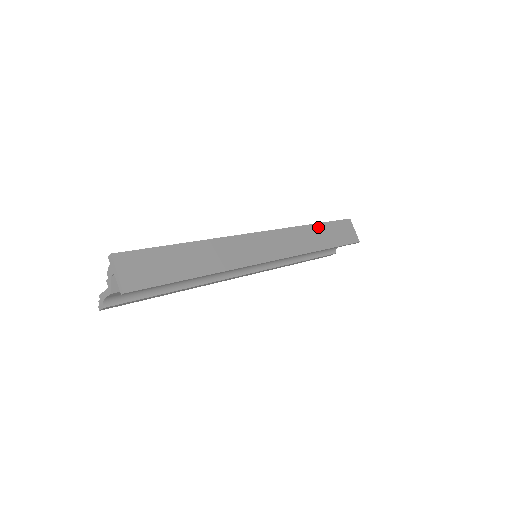
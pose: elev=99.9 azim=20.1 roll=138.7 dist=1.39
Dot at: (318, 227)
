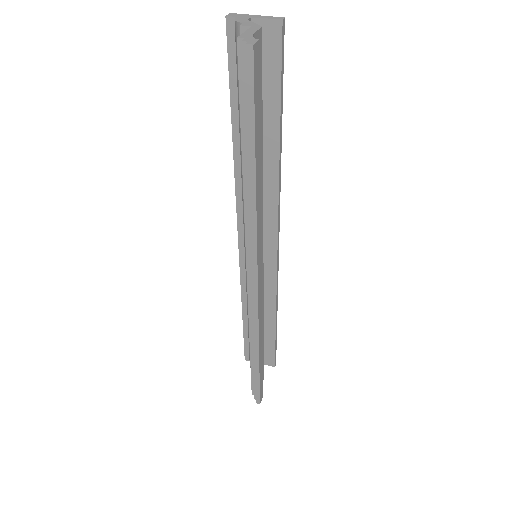
Dot at: occluded
